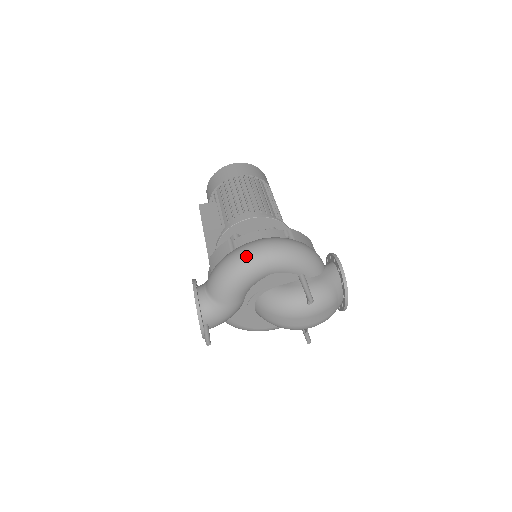
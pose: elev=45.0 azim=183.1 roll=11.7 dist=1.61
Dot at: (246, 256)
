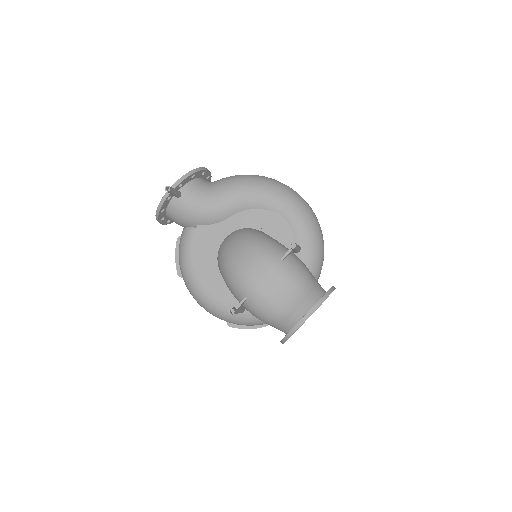
Dot at: (278, 181)
